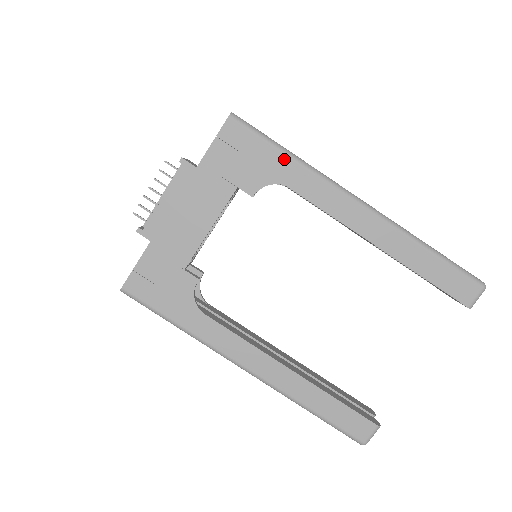
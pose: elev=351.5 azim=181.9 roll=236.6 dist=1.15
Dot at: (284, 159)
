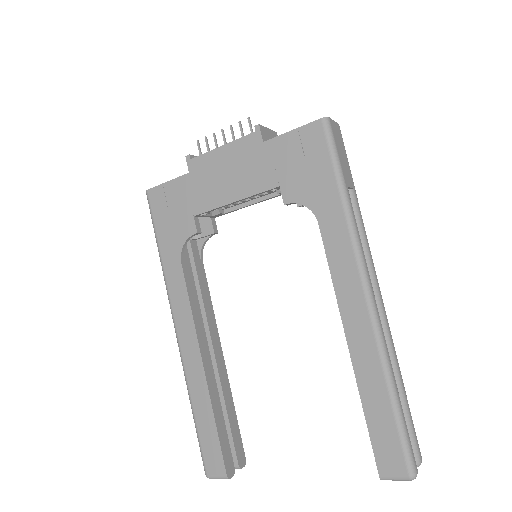
Dot at: (335, 195)
